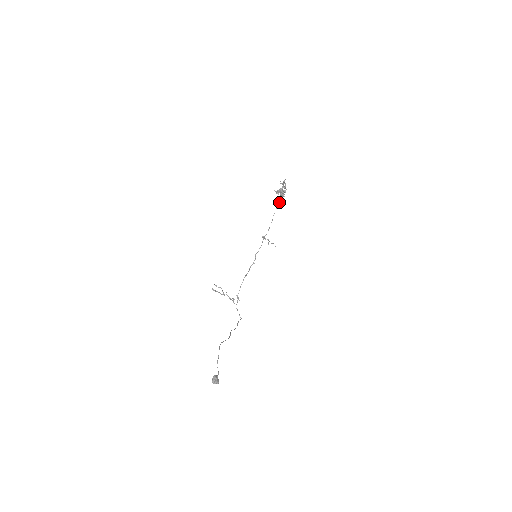
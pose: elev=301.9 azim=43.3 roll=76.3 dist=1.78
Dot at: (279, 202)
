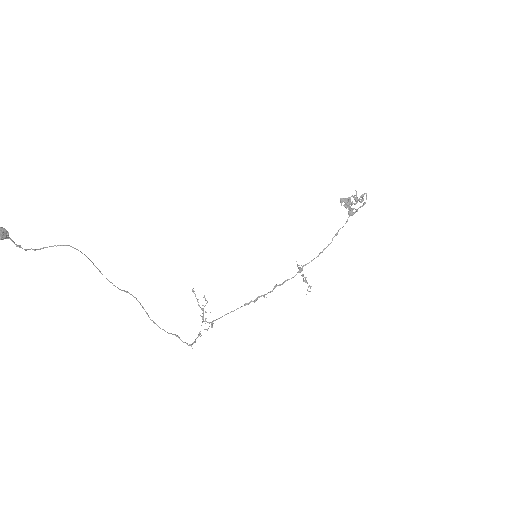
Dot at: occluded
